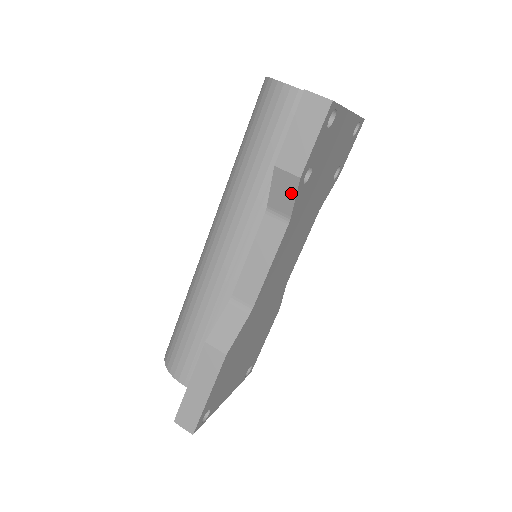
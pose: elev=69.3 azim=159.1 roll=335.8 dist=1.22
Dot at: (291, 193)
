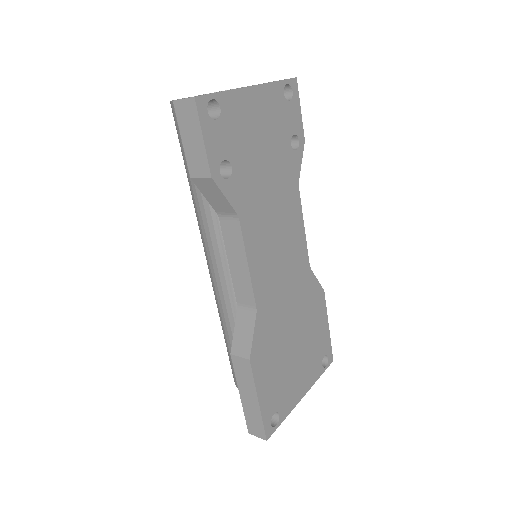
Dot at: (218, 193)
